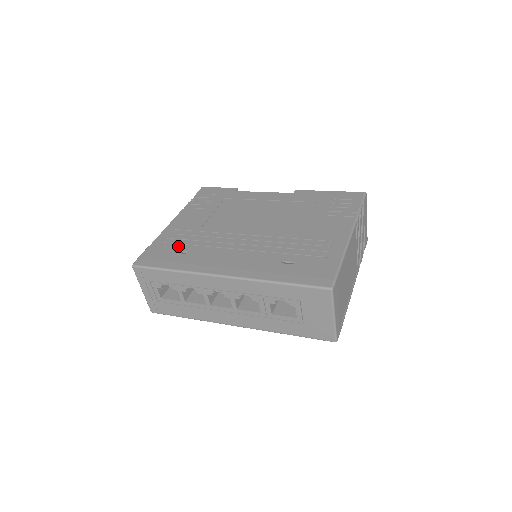
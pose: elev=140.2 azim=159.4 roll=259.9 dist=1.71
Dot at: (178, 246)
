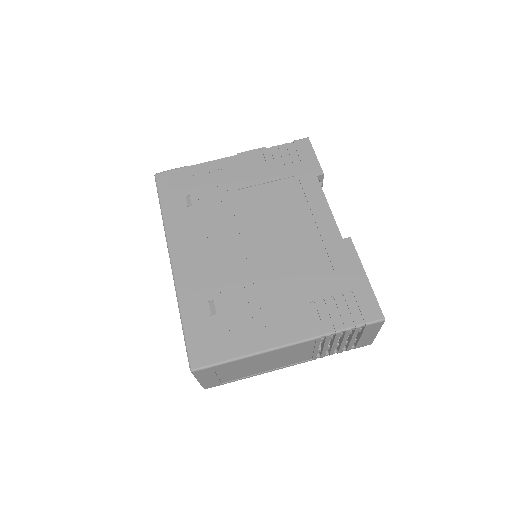
Dot at: (196, 191)
